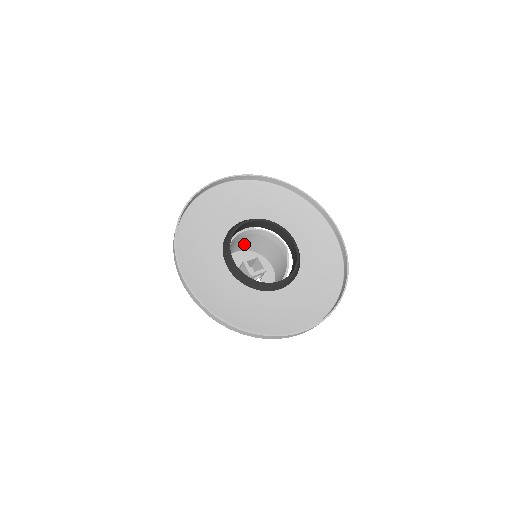
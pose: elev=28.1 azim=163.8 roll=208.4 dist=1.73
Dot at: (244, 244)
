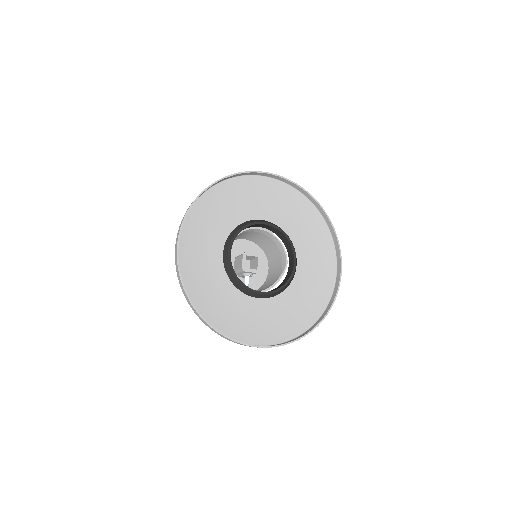
Dot at: (255, 237)
